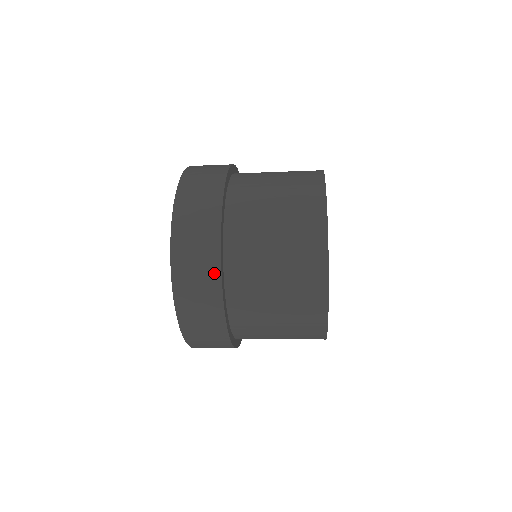
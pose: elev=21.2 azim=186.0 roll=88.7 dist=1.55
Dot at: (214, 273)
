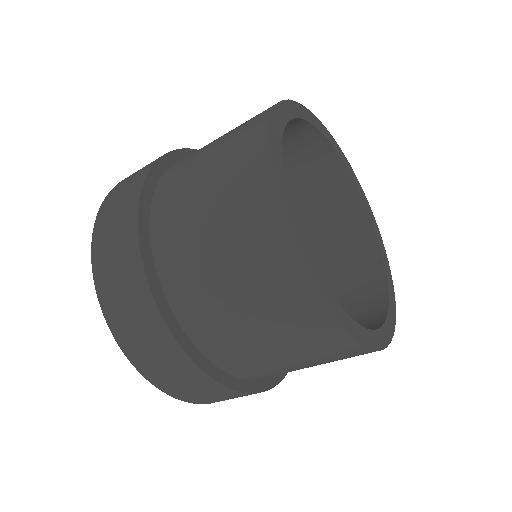
Dot at: (222, 390)
